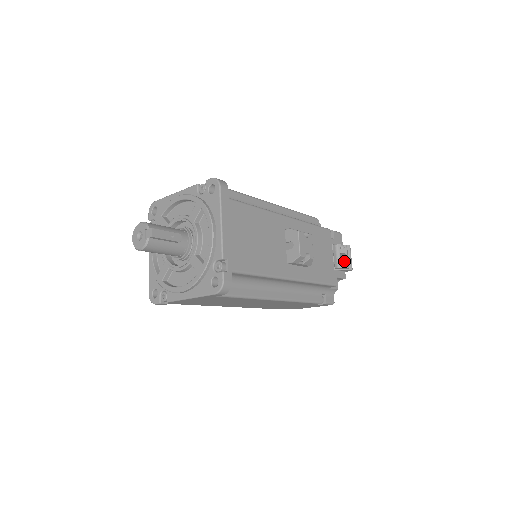
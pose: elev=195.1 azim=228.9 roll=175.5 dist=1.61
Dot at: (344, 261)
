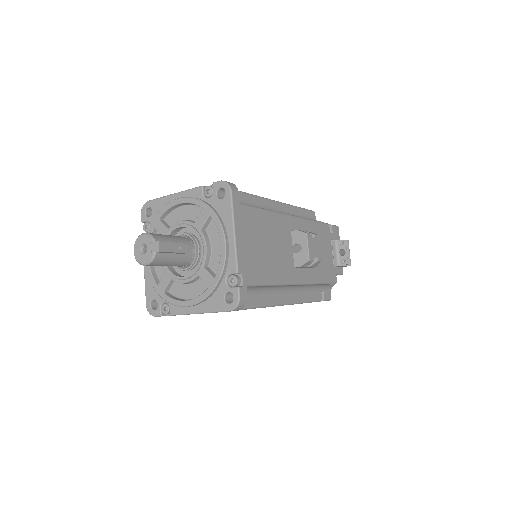
Dot at: (344, 257)
